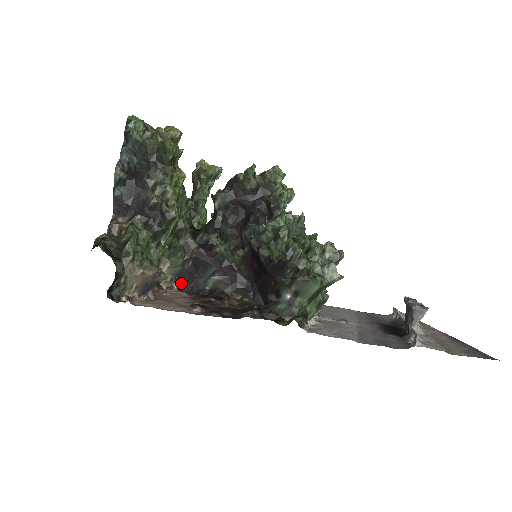
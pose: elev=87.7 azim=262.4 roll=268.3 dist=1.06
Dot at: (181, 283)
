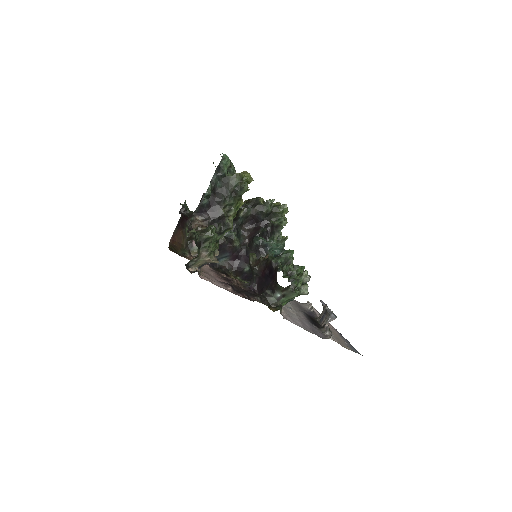
Dot at: occluded
